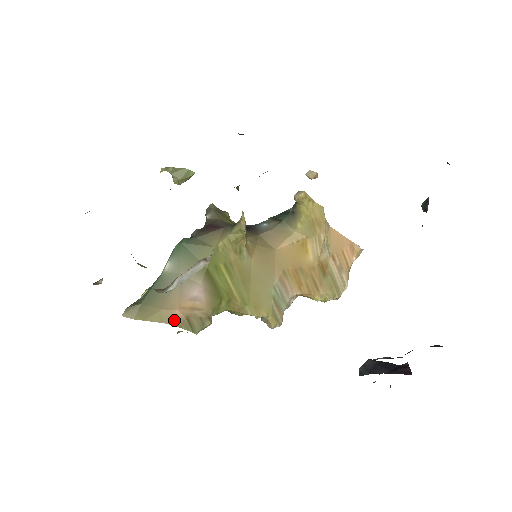
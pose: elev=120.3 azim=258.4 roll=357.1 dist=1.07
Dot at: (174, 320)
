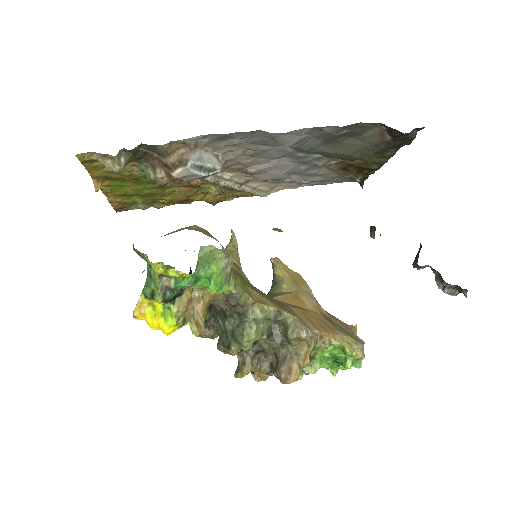
Dot at: (194, 228)
